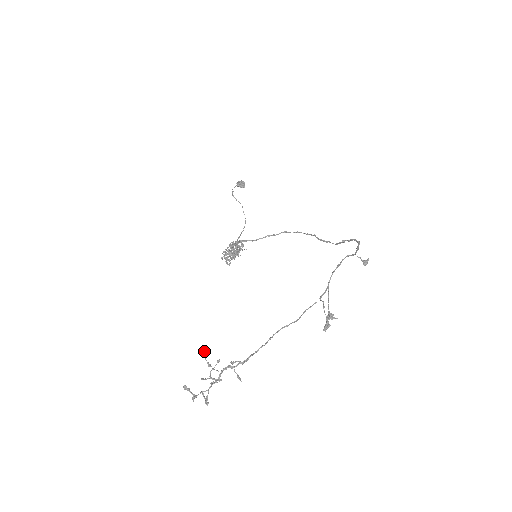
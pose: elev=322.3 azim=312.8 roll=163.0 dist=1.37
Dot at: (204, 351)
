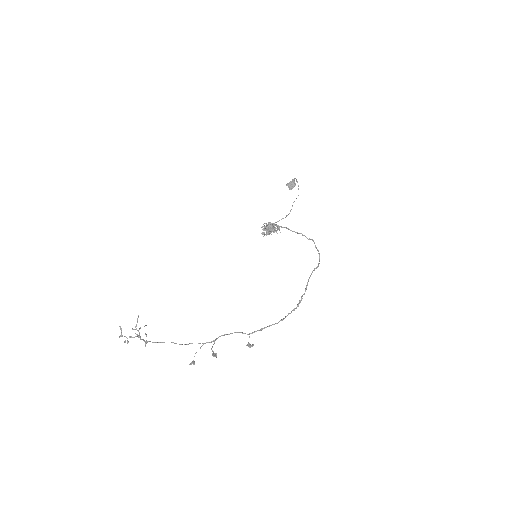
Dot at: (138, 316)
